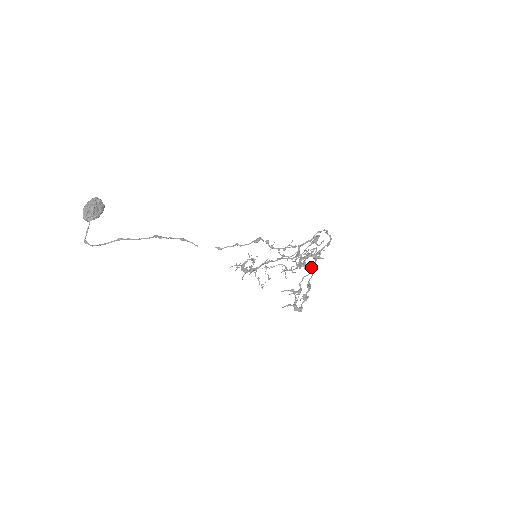
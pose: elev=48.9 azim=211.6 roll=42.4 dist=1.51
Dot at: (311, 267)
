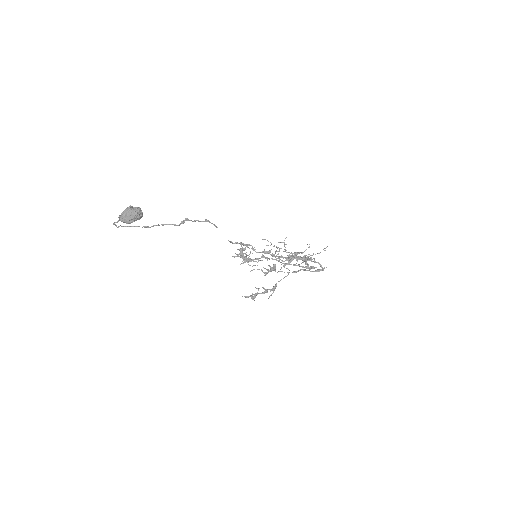
Dot at: occluded
